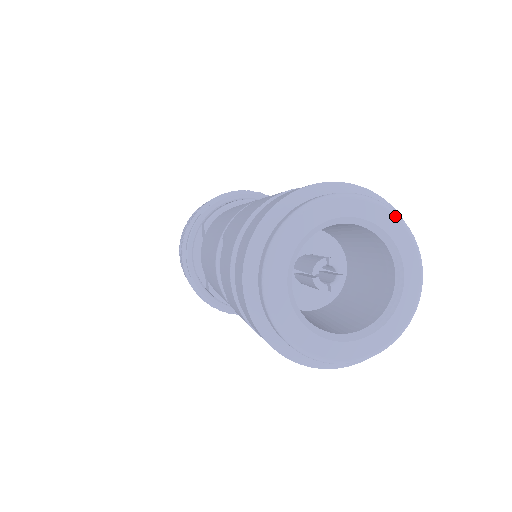
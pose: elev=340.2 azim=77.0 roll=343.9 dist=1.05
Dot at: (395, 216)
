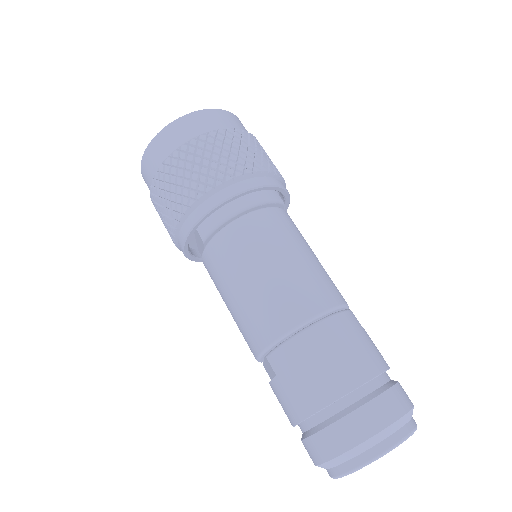
Dot at: occluded
